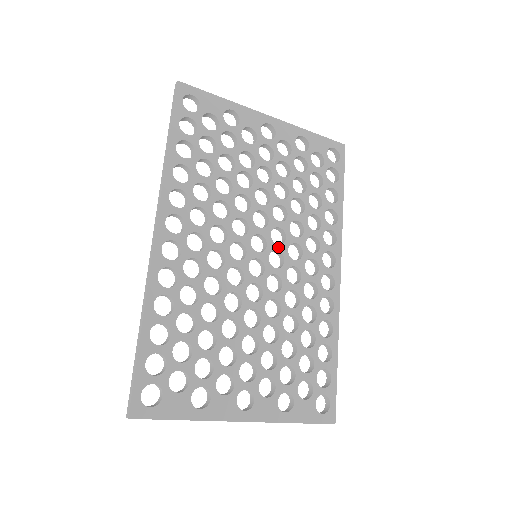
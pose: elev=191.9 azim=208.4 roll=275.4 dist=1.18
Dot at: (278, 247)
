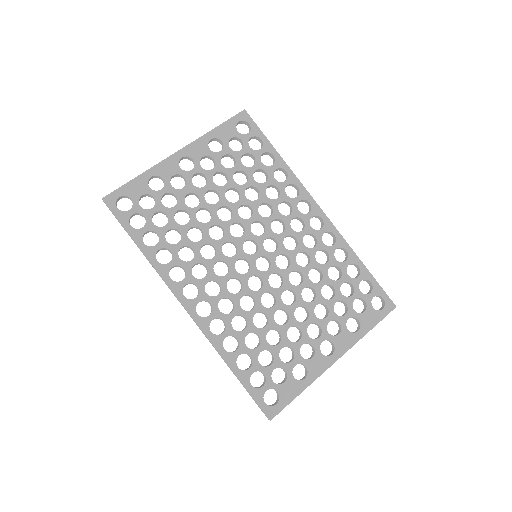
Dot at: (264, 236)
